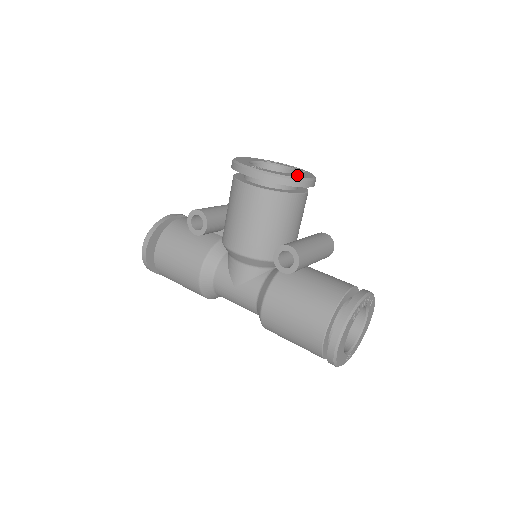
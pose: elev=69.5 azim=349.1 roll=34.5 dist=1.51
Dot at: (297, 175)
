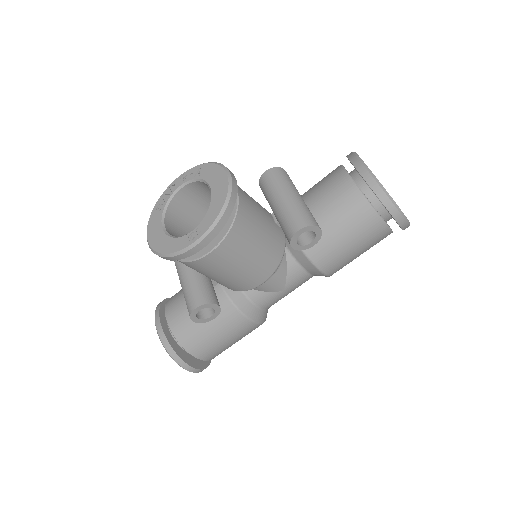
Dot at: (218, 189)
